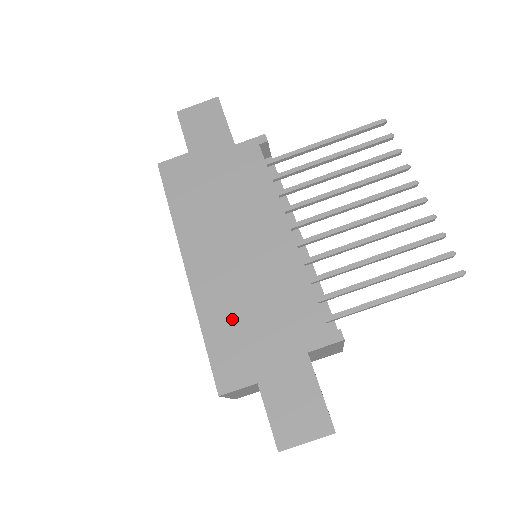
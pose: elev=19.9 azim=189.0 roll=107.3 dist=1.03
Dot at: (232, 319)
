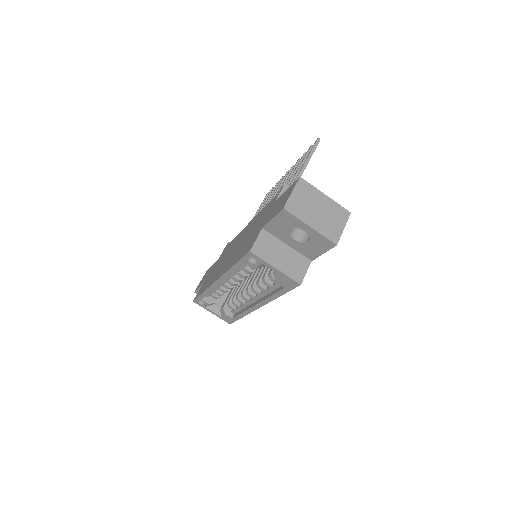
Dot at: (242, 249)
